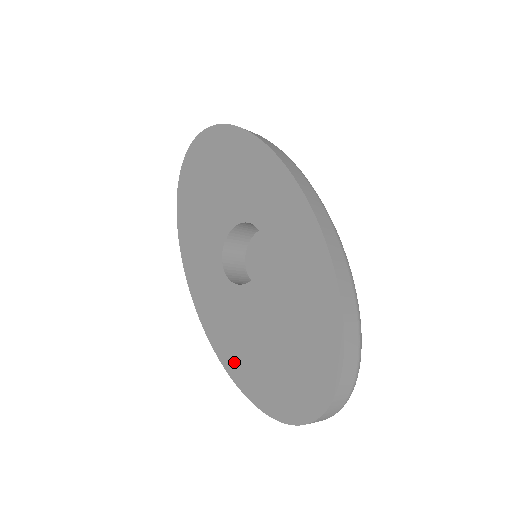
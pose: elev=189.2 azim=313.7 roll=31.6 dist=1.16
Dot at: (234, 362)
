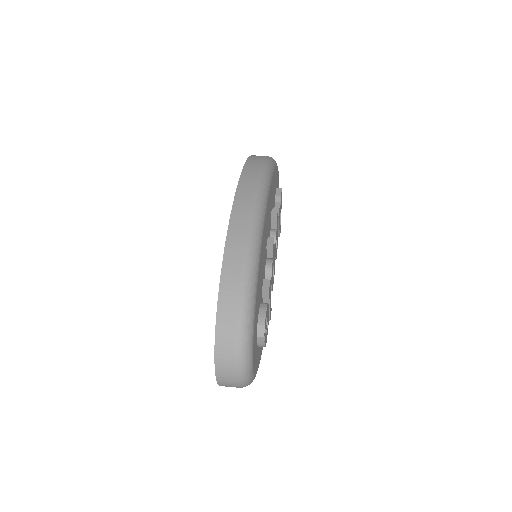
Dot at: occluded
